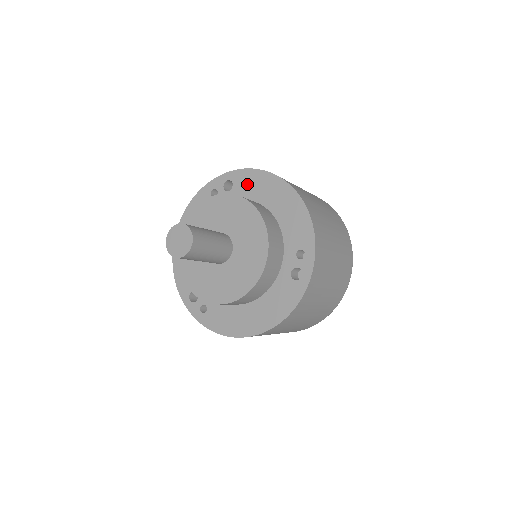
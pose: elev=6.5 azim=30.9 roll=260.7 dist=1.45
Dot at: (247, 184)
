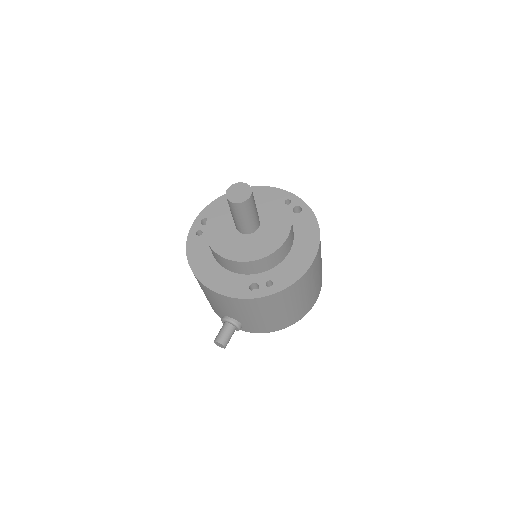
Dot at: occluded
